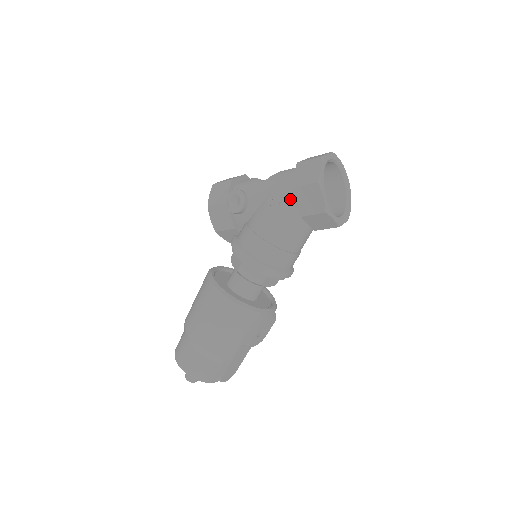
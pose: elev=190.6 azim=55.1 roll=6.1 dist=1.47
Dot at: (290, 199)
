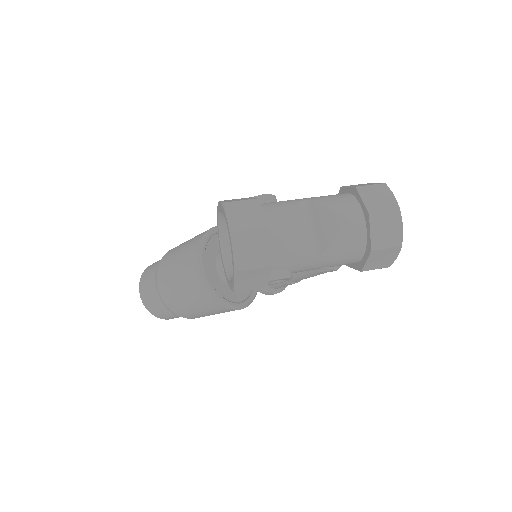
Dot at: occluded
